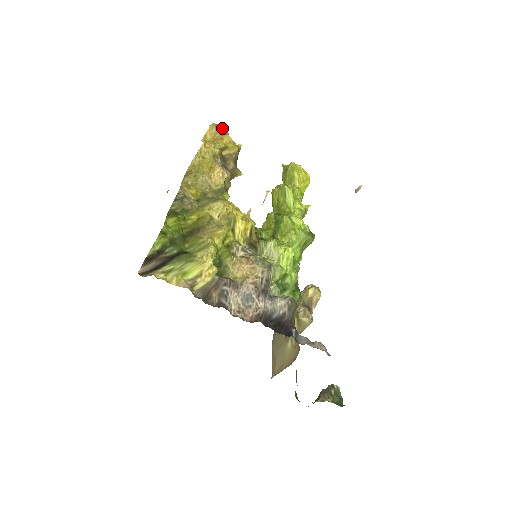
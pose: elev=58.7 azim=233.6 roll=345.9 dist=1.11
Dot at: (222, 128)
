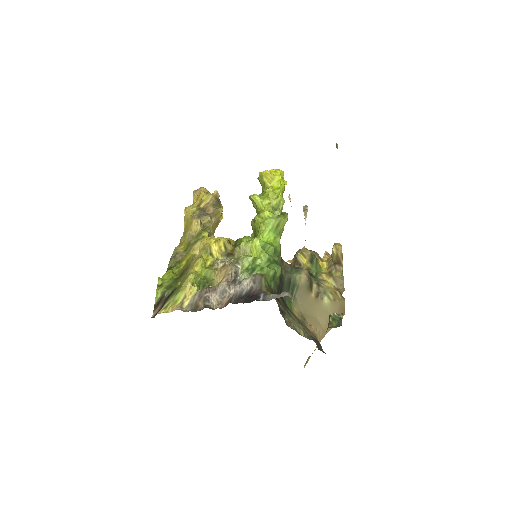
Dot at: (200, 190)
